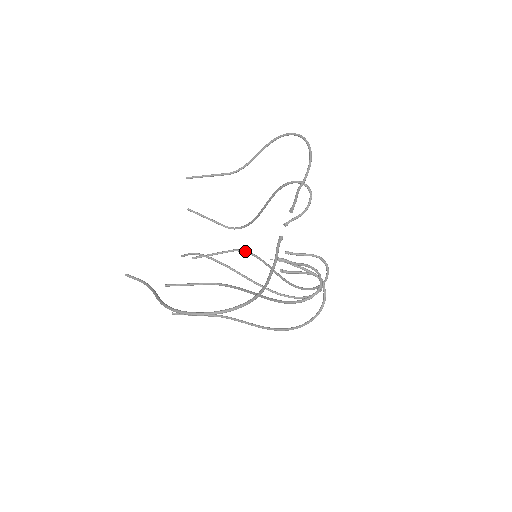
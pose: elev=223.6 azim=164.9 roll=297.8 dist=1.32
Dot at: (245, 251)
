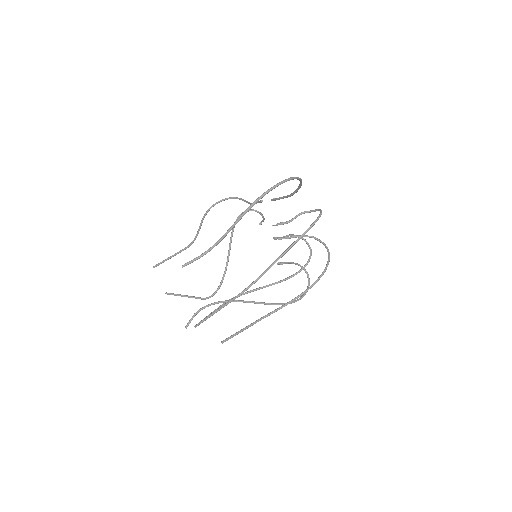
Dot at: occluded
